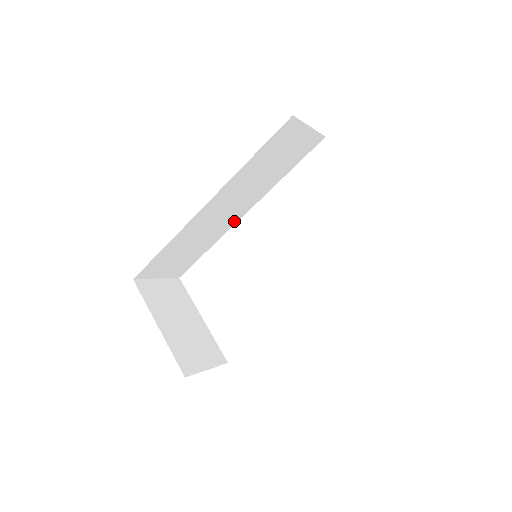
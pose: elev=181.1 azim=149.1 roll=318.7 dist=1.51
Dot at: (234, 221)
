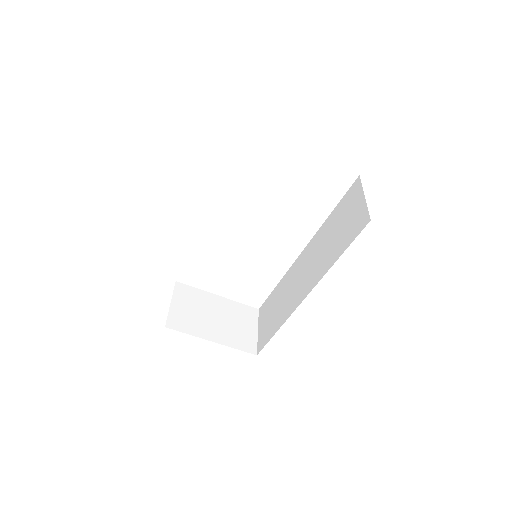
Dot at: occluded
